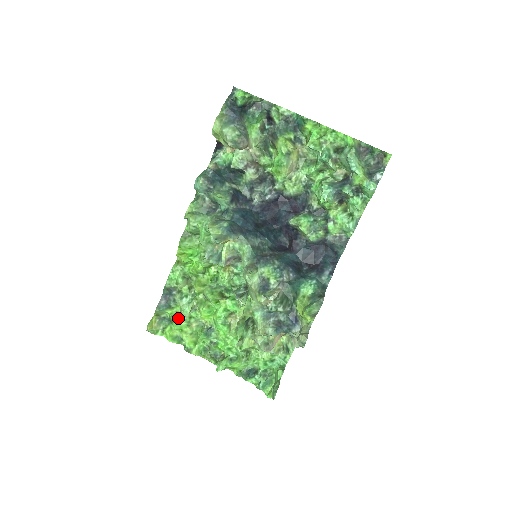
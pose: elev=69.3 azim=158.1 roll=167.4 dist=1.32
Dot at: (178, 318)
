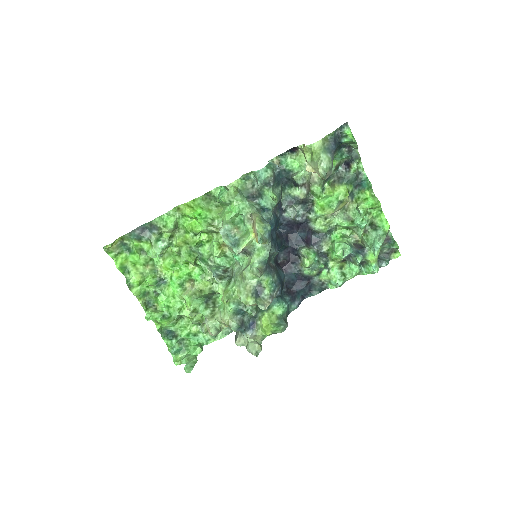
Dot at: (140, 253)
